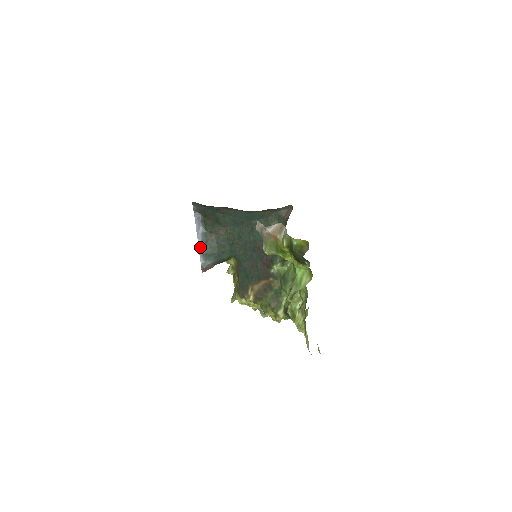
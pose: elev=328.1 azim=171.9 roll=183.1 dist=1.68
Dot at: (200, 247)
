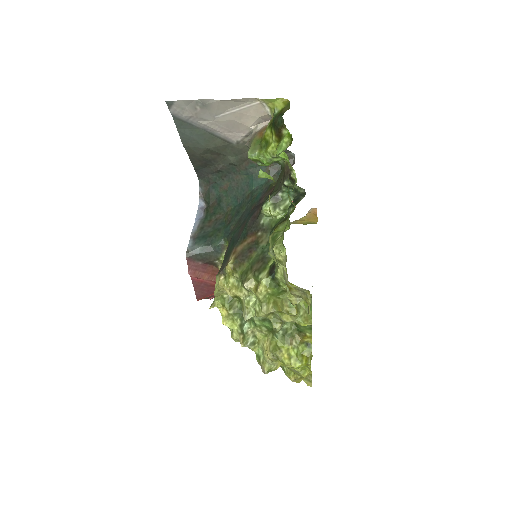
Dot at: (193, 232)
